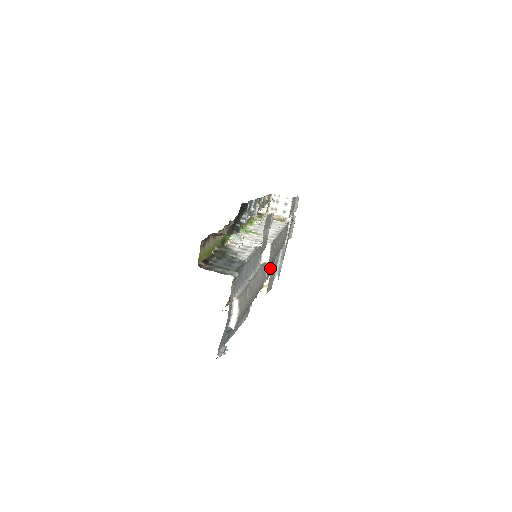
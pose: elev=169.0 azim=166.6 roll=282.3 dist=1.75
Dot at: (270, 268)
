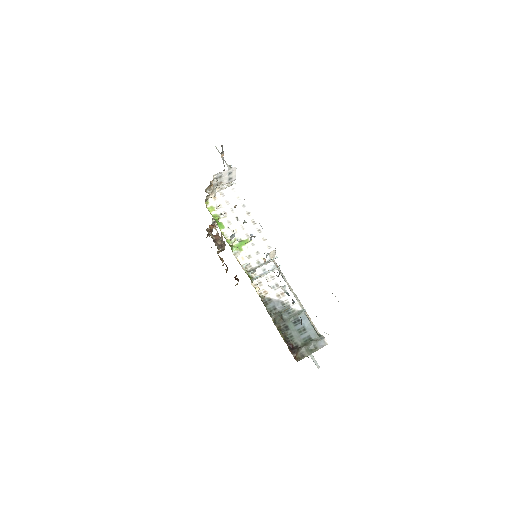
Dot at: occluded
